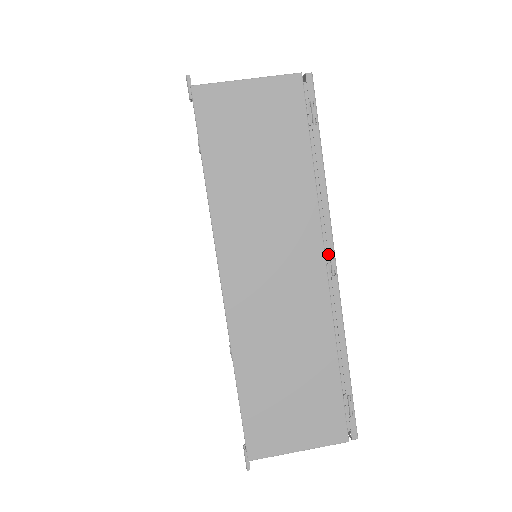
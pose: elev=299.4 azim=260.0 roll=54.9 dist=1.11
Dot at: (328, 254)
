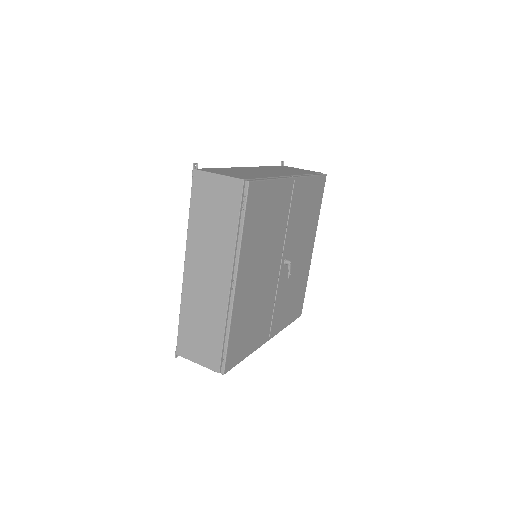
Dot at: (235, 278)
